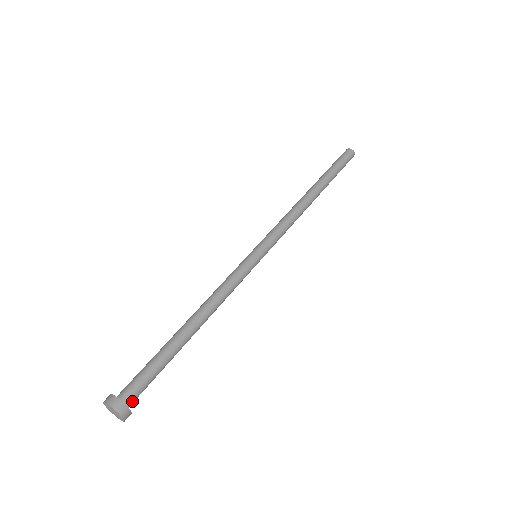
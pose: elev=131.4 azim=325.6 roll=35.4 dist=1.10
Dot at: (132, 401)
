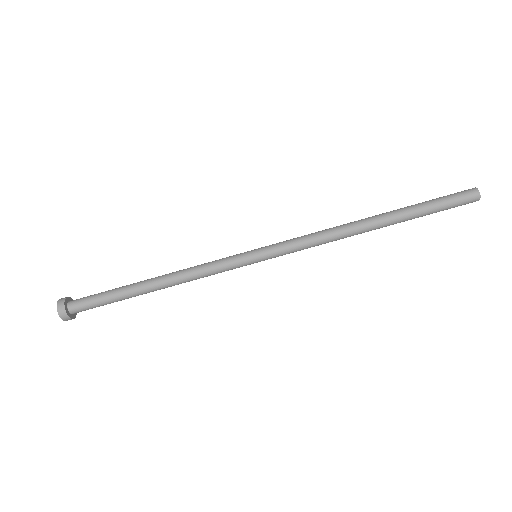
Dot at: (80, 311)
